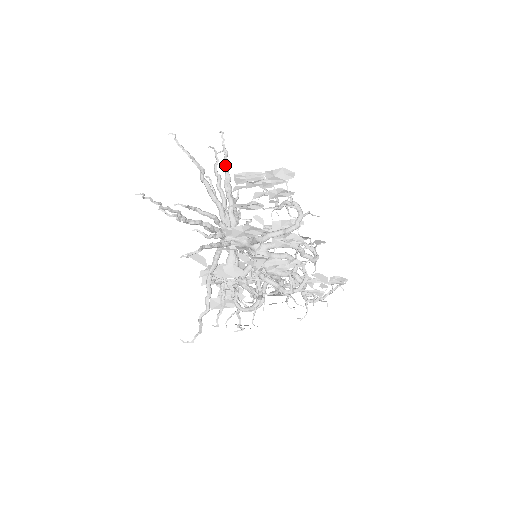
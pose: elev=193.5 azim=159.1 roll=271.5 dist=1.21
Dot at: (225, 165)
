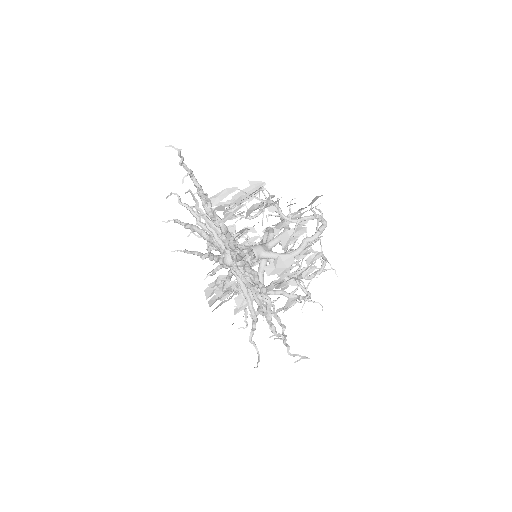
Dot at: occluded
